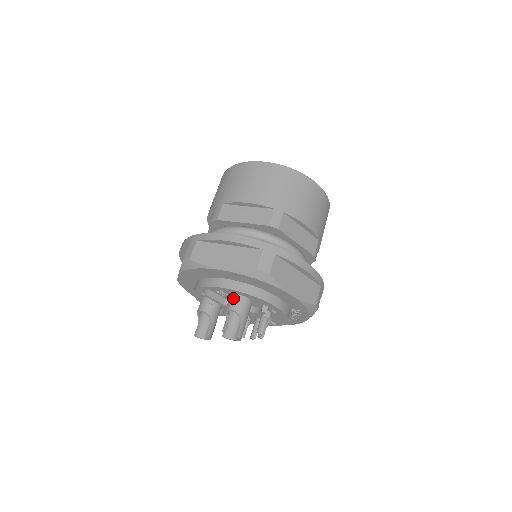
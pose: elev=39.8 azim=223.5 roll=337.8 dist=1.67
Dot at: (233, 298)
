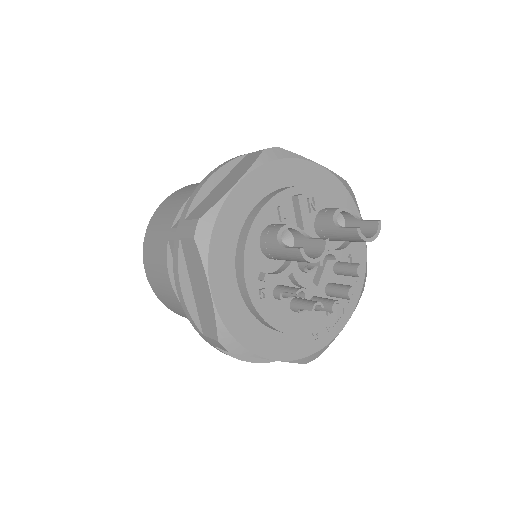
Dot at: occluded
